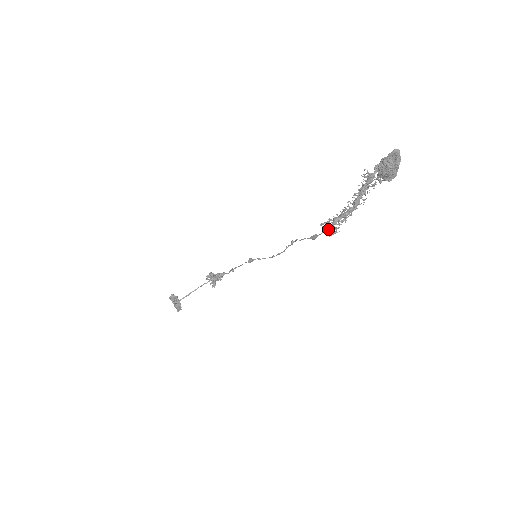
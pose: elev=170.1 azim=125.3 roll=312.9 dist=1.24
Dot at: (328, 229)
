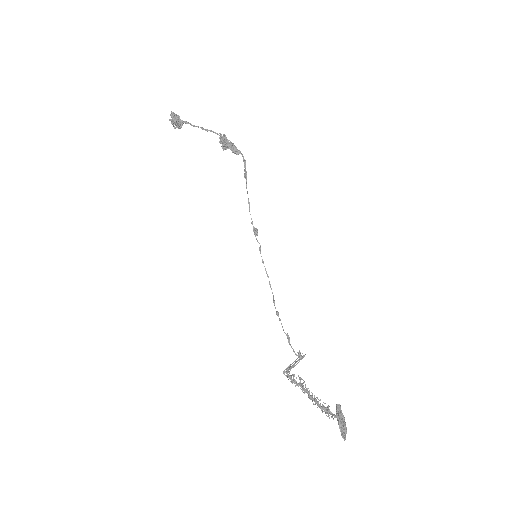
Dot at: (287, 374)
